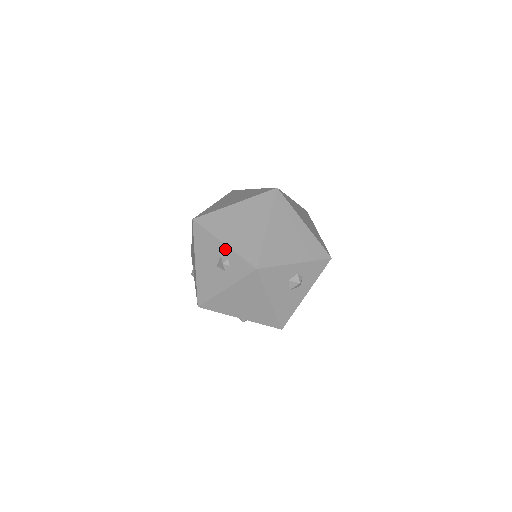
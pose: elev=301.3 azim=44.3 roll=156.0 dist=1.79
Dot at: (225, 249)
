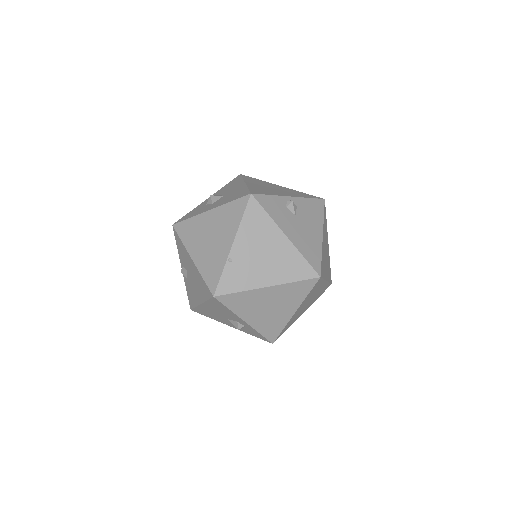
Dot at: (245, 324)
